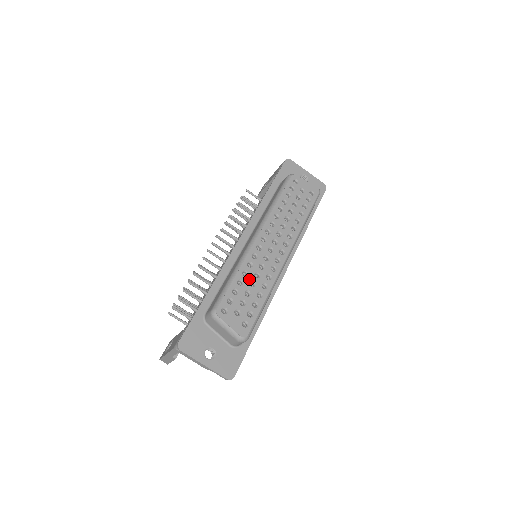
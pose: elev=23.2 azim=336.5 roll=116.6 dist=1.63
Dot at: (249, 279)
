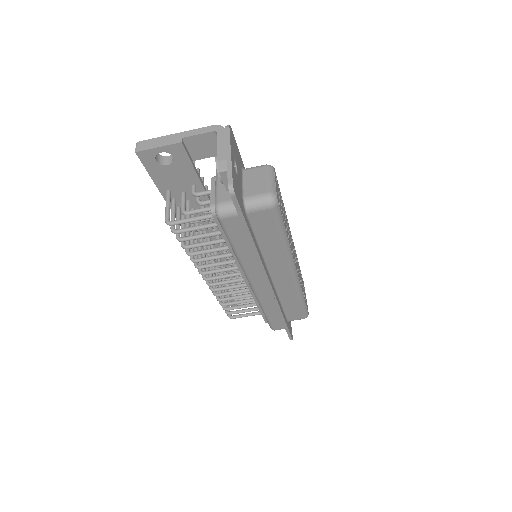
Dot at: occluded
